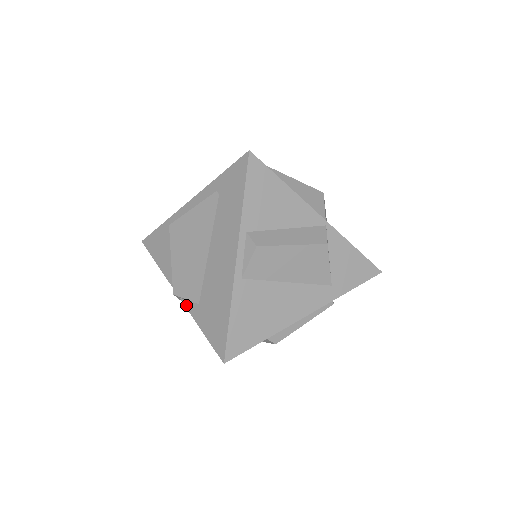
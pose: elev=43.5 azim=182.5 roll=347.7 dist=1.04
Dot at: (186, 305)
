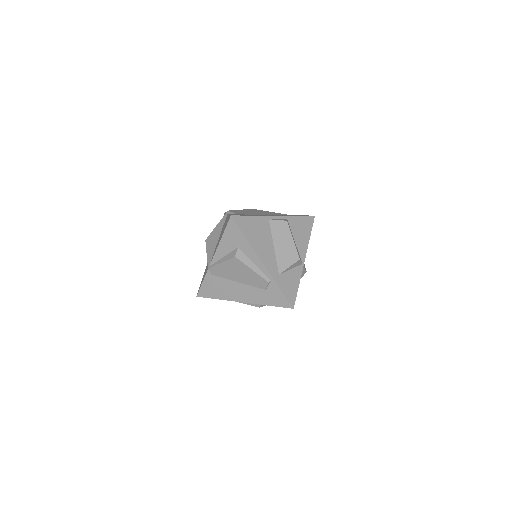
Dot at: occluded
